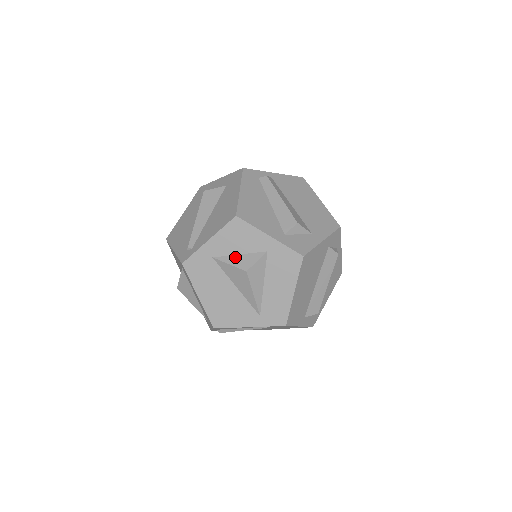
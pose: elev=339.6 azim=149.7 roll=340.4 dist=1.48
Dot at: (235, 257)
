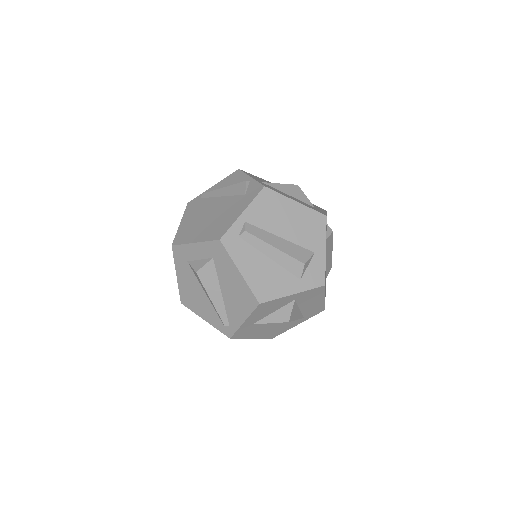
Dot at: (271, 316)
